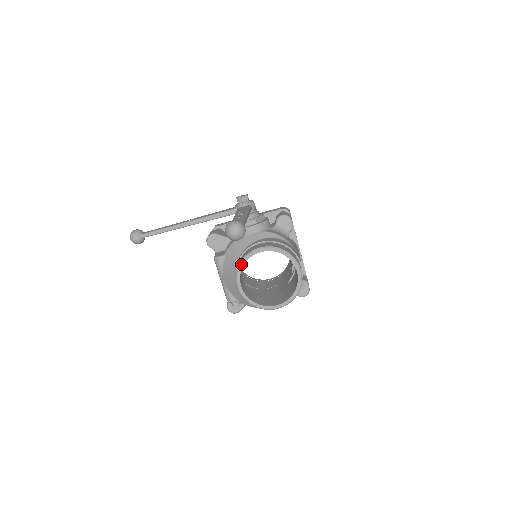
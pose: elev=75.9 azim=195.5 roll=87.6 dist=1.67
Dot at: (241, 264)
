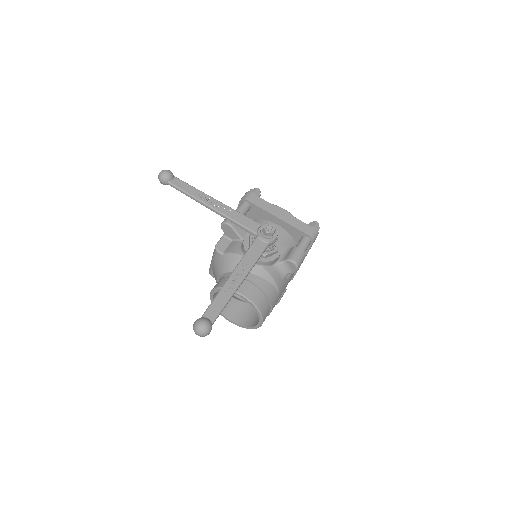
Dot at: occluded
